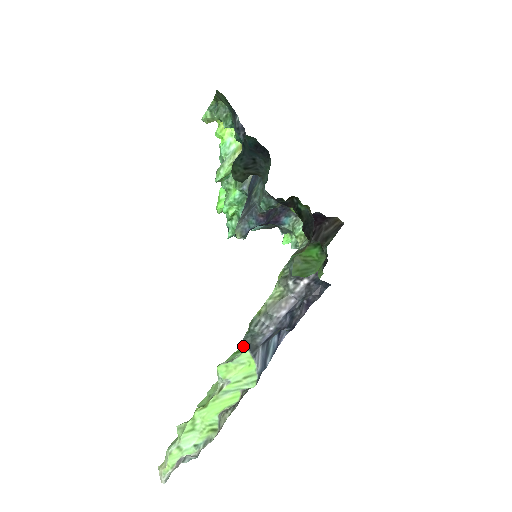
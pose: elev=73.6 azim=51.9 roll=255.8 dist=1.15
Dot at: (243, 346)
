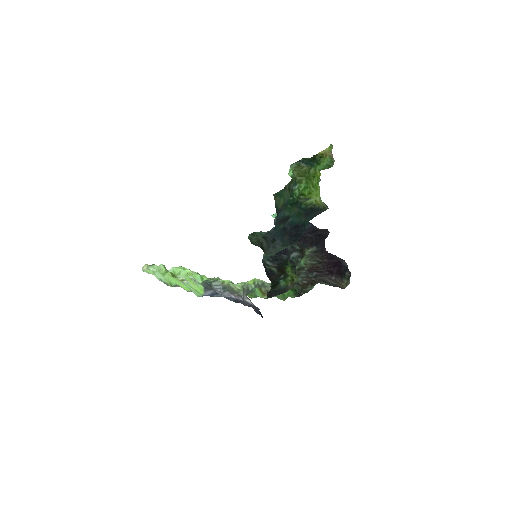
Dot at: (203, 283)
